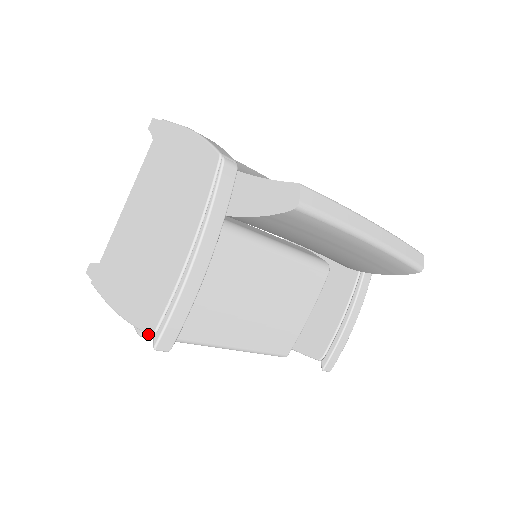
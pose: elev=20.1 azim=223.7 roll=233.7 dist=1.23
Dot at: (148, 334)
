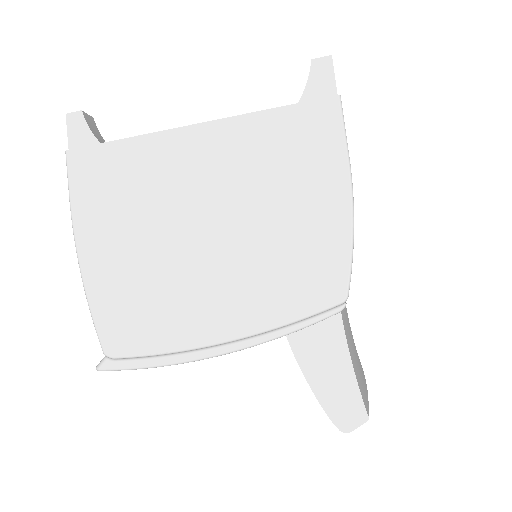
Dot at: occluded
